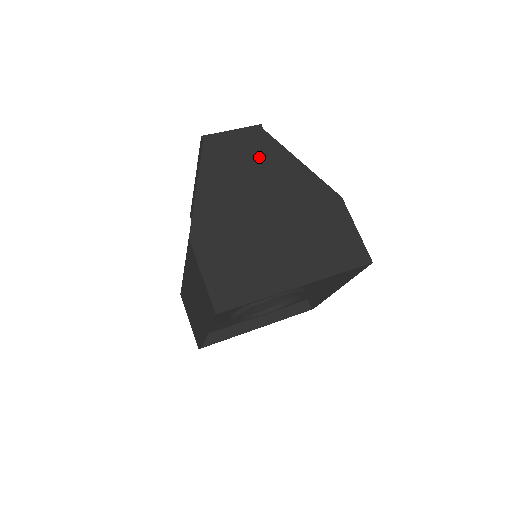
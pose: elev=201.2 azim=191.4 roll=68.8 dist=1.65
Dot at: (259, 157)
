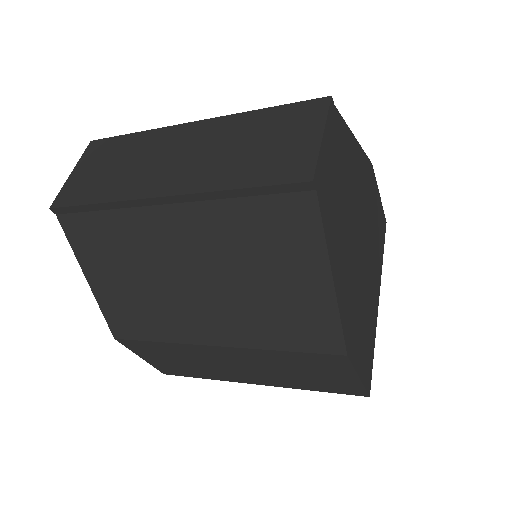
Dot at: (343, 165)
